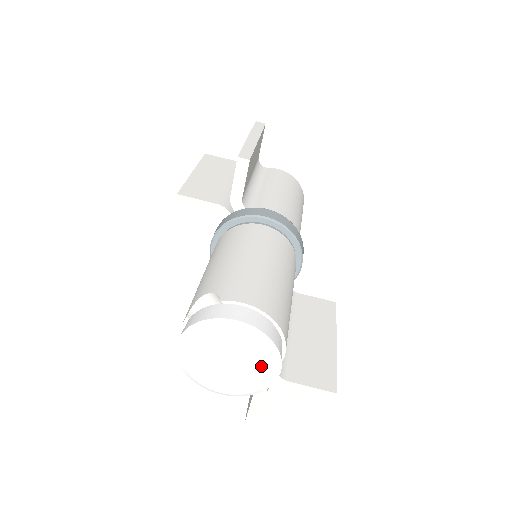
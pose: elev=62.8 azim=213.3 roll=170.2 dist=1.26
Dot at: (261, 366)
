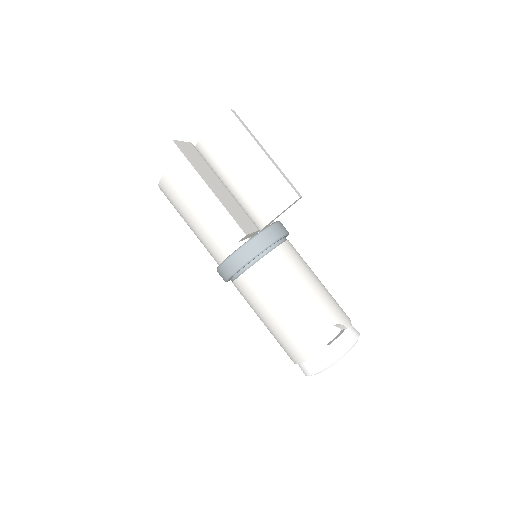
Dot at: occluded
